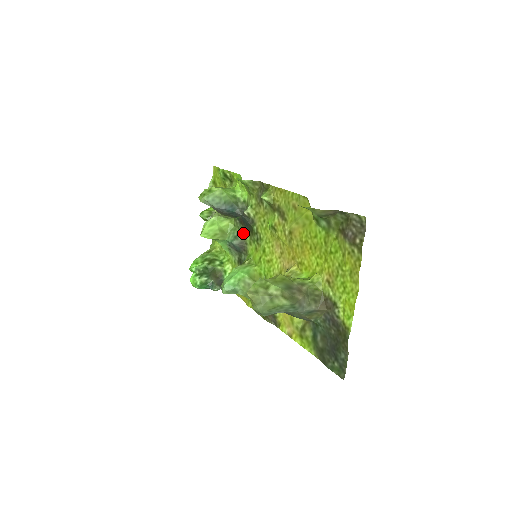
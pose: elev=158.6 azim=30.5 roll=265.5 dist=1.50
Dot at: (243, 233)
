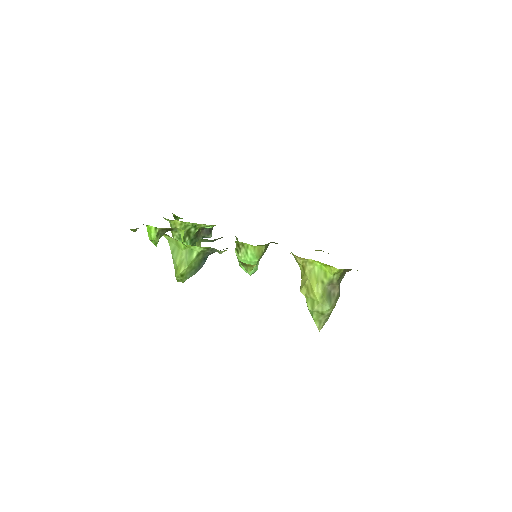
Dot at: occluded
